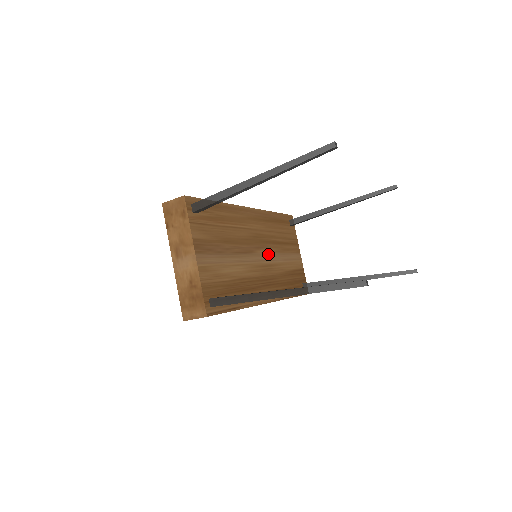
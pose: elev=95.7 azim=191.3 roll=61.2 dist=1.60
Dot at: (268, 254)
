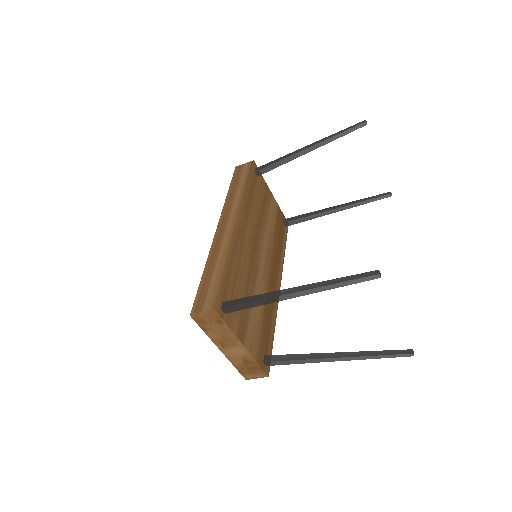
Dot at: (262, 243)
